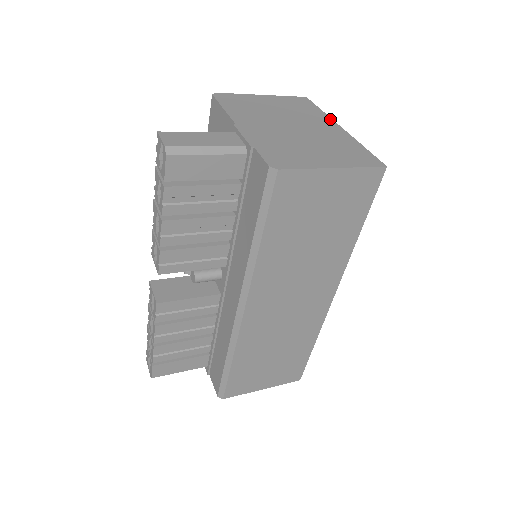
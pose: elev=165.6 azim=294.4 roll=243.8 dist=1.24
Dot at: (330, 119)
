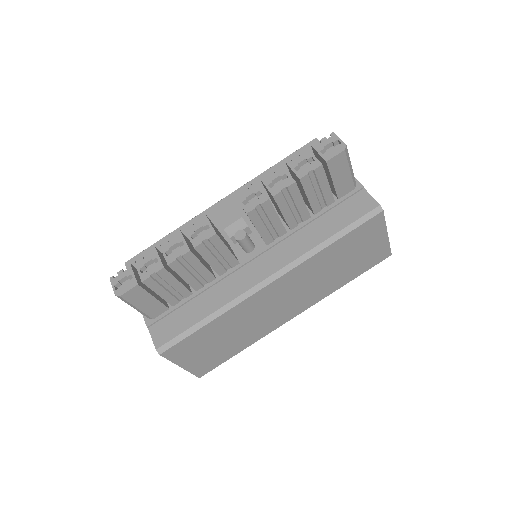
Dot at: occluded
